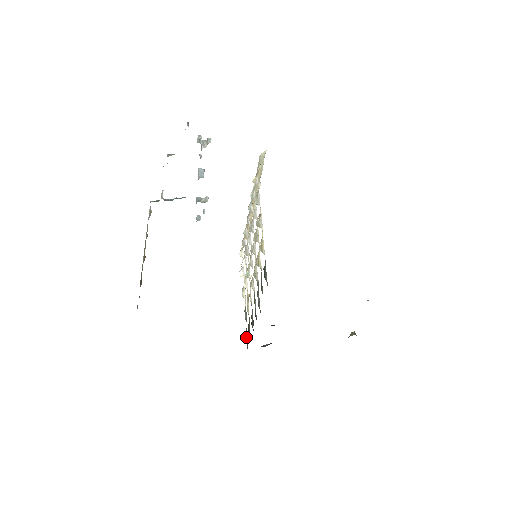
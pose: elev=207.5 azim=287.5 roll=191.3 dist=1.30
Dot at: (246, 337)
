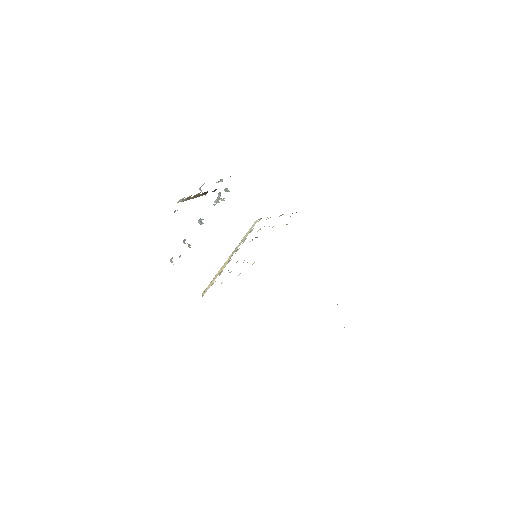
Dot at: occluded
